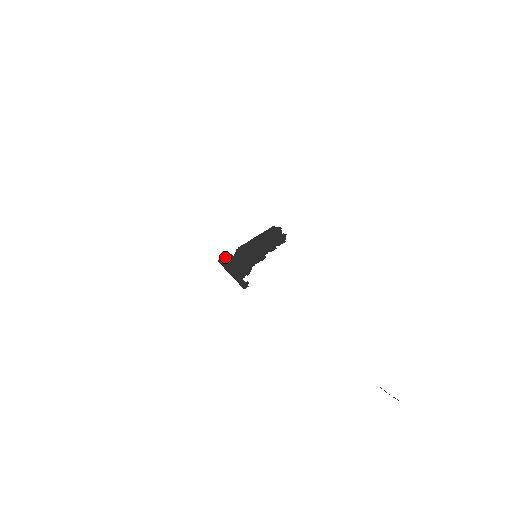
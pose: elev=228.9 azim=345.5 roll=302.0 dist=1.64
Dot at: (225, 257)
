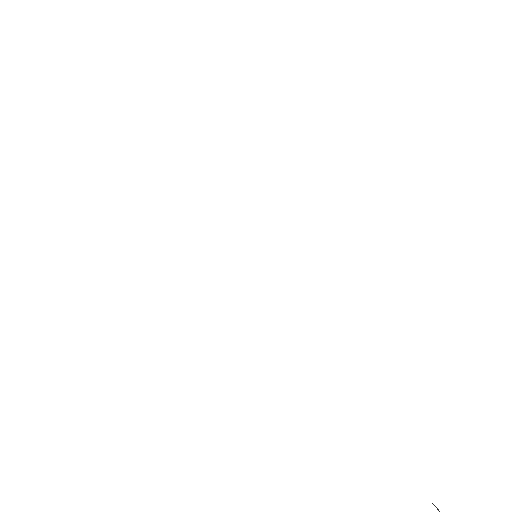
Dot at: occluded
